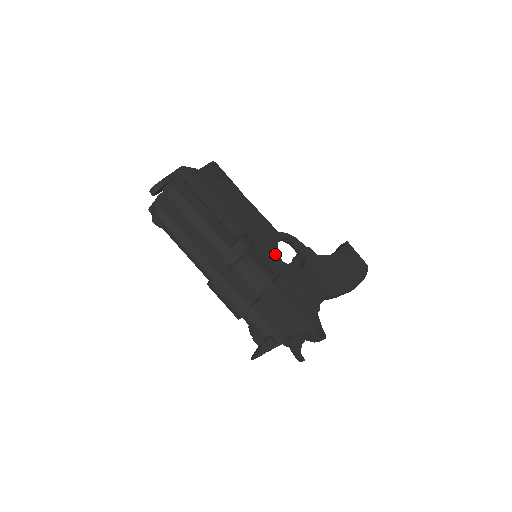
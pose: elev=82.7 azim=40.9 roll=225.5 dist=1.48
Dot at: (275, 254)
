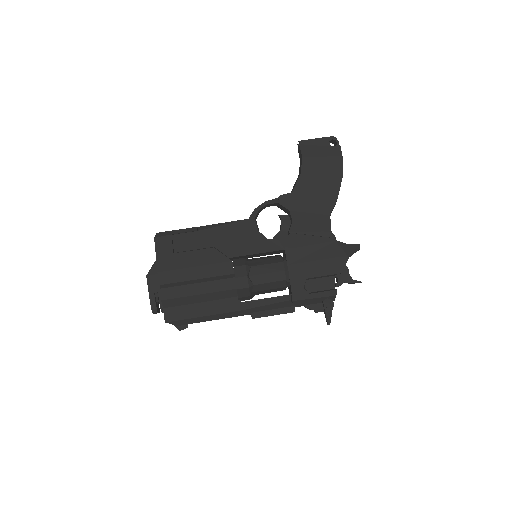
Dot at: (265, 243)
